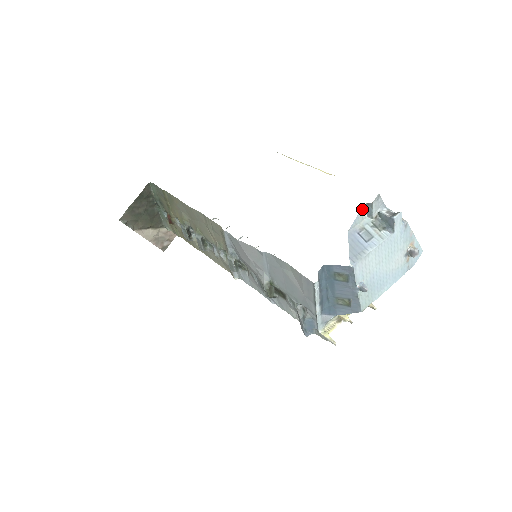
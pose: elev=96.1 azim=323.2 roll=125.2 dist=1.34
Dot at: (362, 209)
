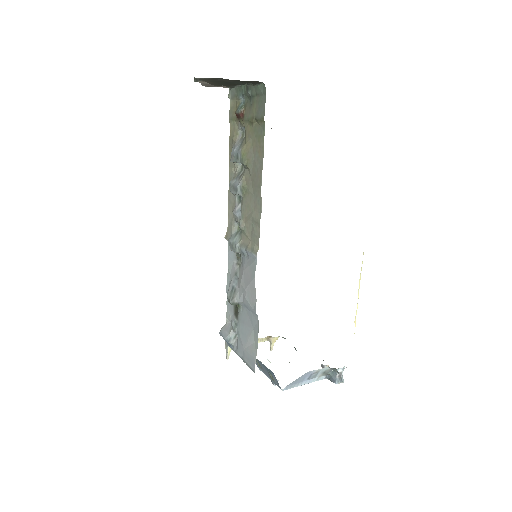
Dot at: occluded
